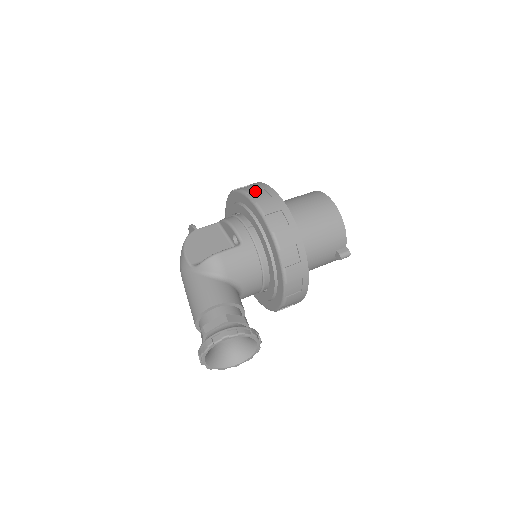
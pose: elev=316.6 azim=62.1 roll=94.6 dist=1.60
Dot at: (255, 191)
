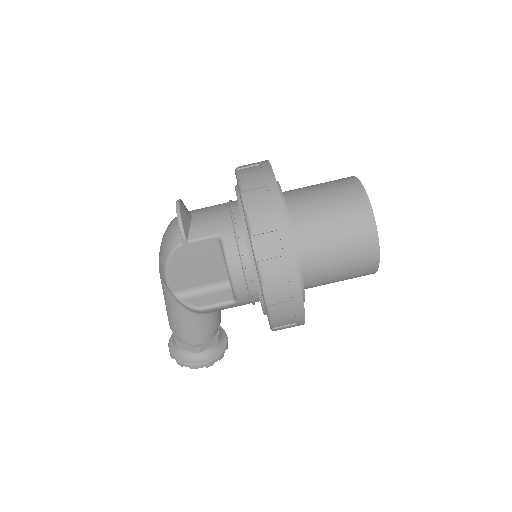
Dot at: (276, 283)
